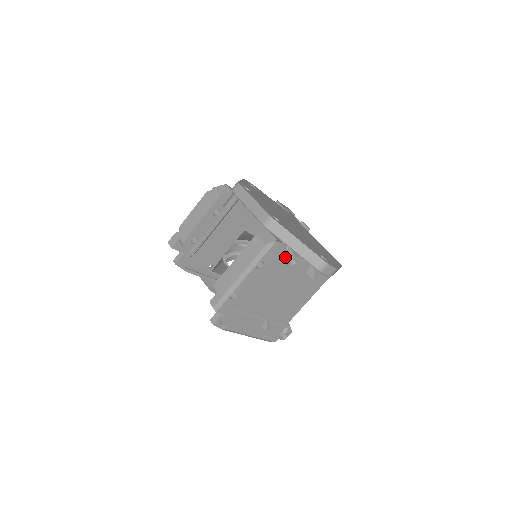
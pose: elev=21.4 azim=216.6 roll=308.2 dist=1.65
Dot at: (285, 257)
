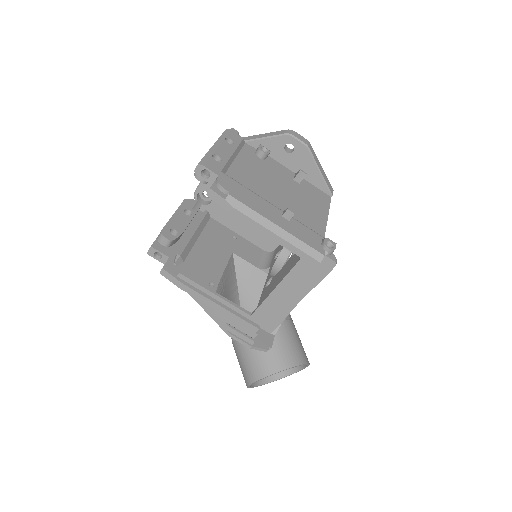
Dot at: (255, 152)
